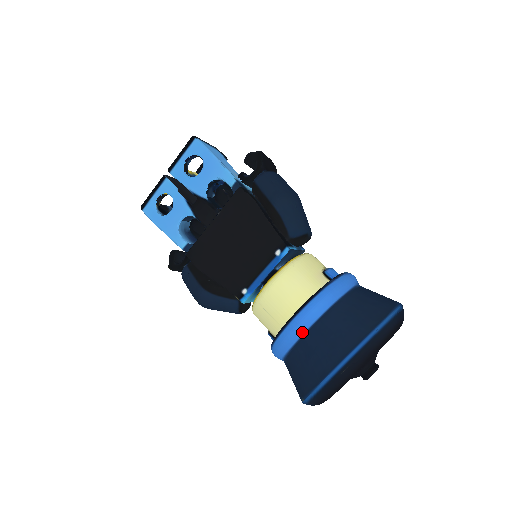
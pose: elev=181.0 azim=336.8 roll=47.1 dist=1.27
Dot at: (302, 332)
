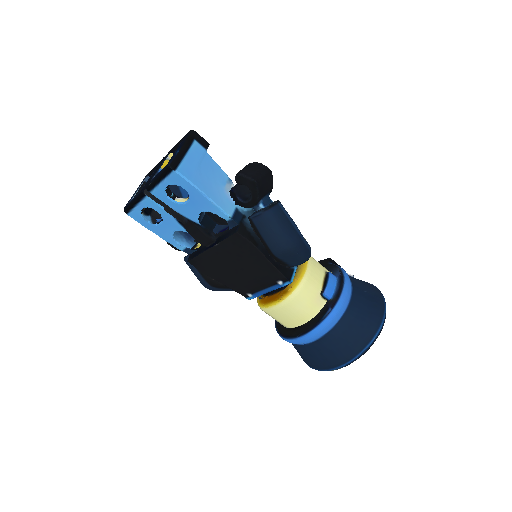
Dot at: (302, 344)
